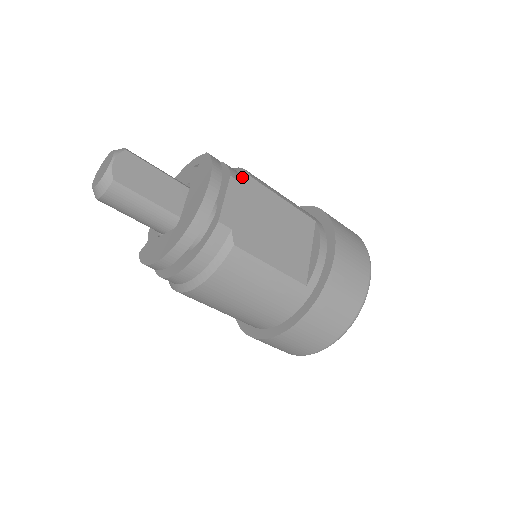
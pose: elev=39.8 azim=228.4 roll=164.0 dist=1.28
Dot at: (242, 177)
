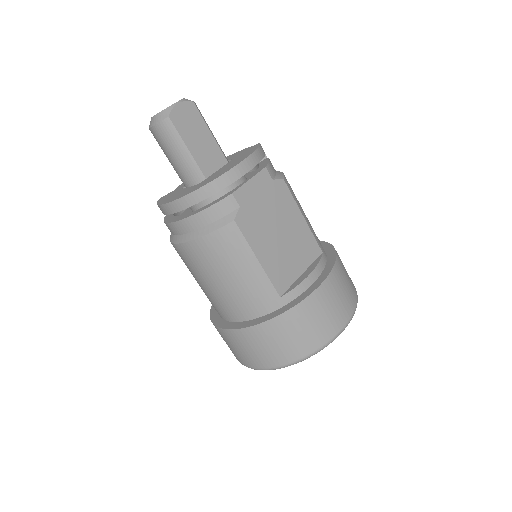
Dot at: (276, 176)
